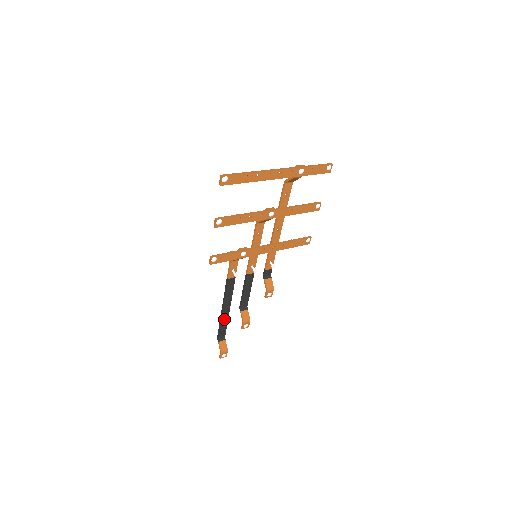
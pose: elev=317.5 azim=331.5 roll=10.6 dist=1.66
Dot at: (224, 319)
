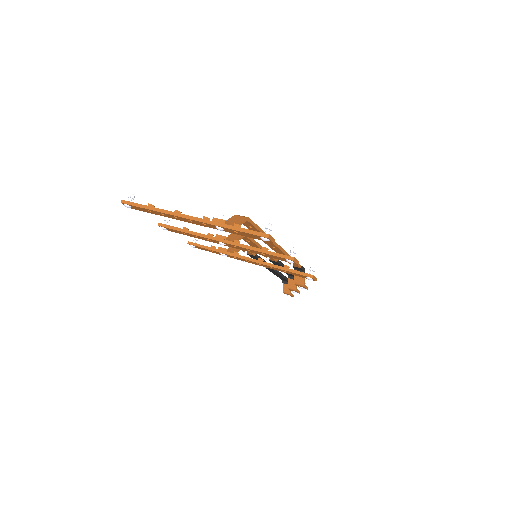
Dot at: (275, 273)
